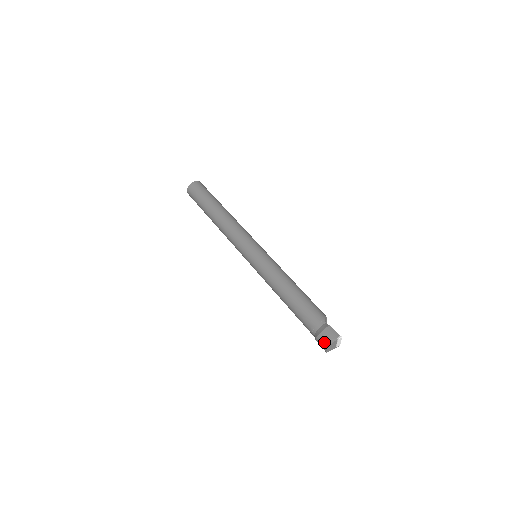
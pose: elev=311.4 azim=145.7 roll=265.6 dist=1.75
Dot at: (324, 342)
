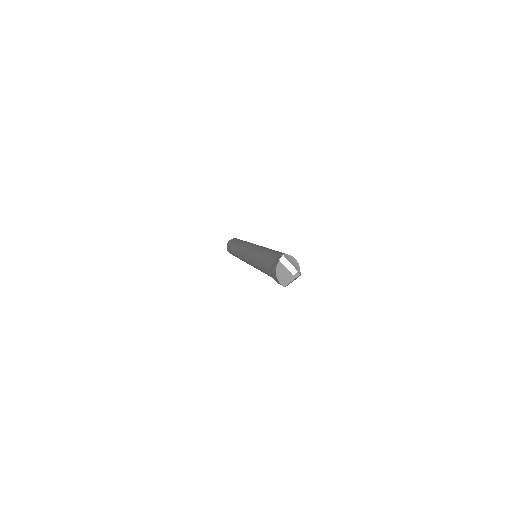
Dot at: (274, 275)
